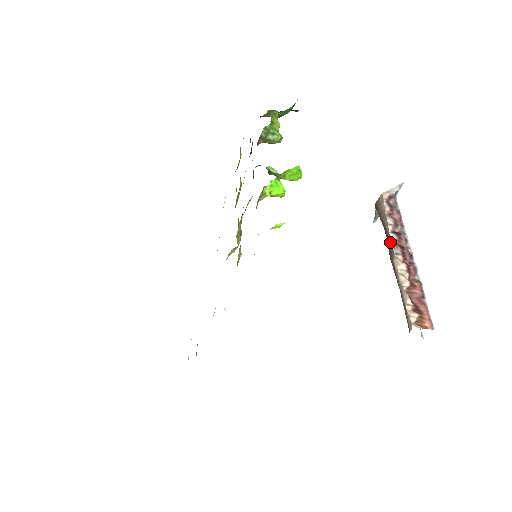
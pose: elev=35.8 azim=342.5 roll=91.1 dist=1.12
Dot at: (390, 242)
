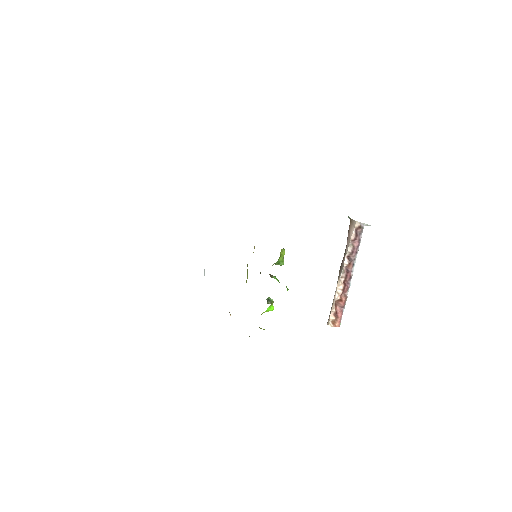
Dot at: (343, 263)
